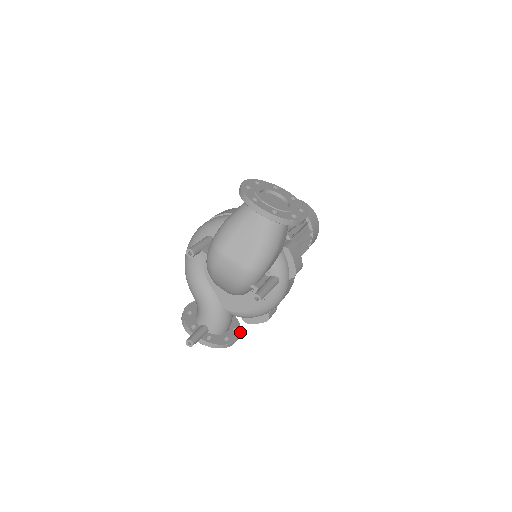
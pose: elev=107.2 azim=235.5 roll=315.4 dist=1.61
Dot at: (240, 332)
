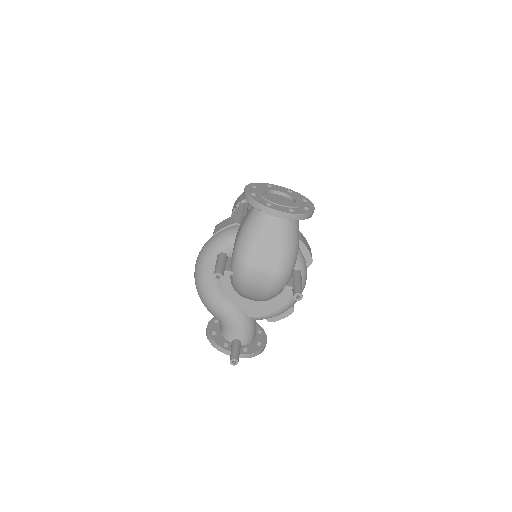
Dot at: occluded
